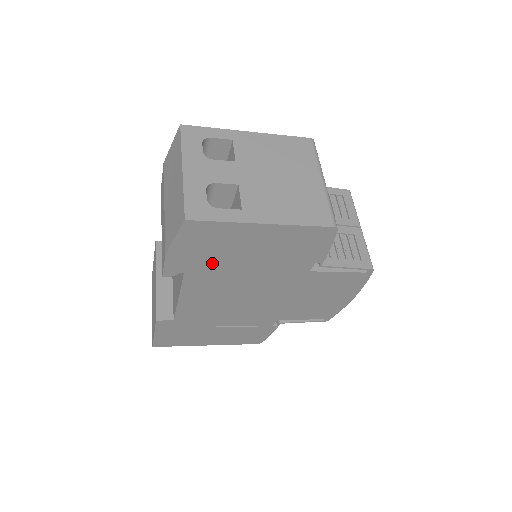
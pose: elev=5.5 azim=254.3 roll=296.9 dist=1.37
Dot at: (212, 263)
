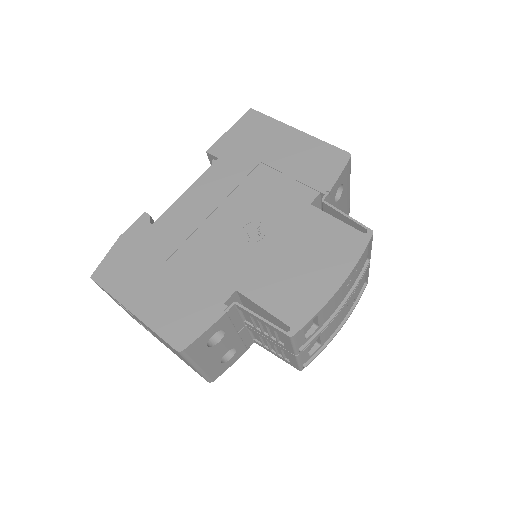
Dot at: occluded
